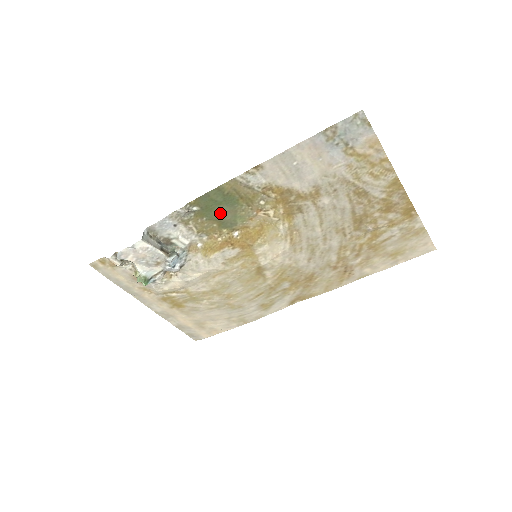
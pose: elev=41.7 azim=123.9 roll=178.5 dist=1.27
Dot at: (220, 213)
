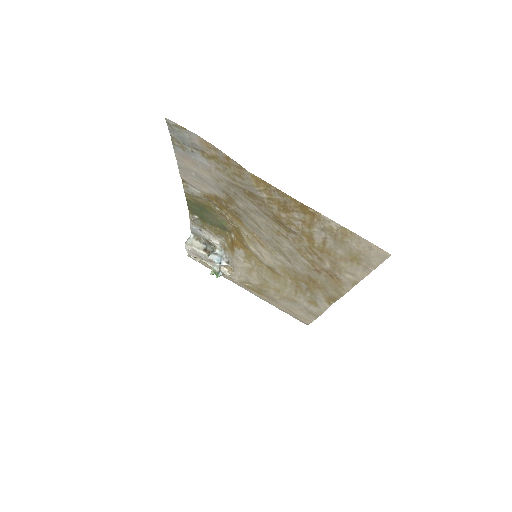
Dot at: (210, 219)
